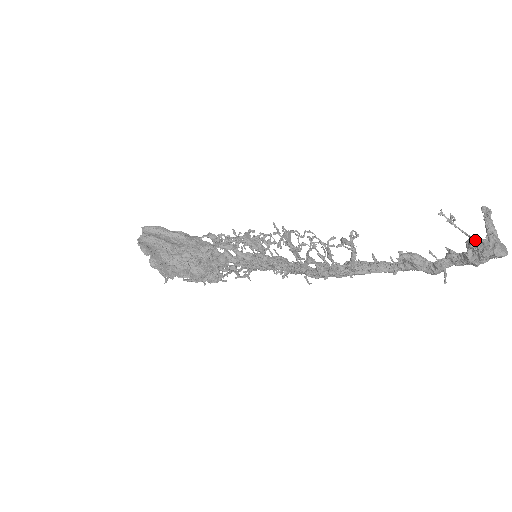
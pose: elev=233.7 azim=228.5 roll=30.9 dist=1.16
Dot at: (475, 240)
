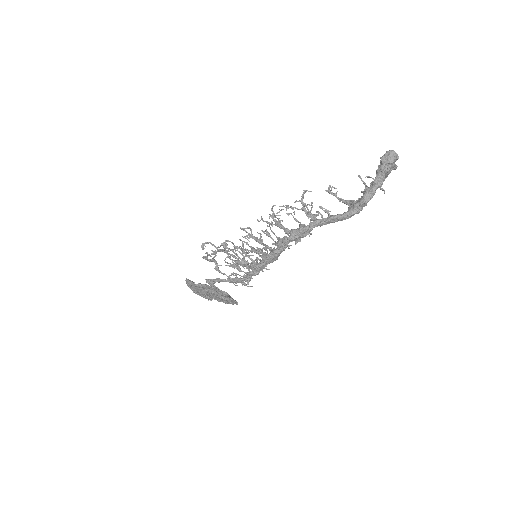
Dot at: occluded
